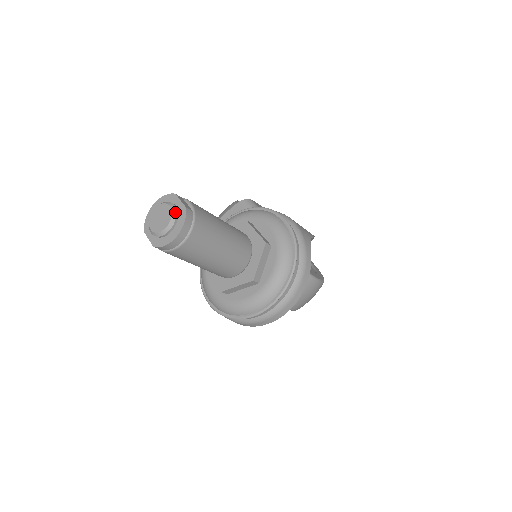
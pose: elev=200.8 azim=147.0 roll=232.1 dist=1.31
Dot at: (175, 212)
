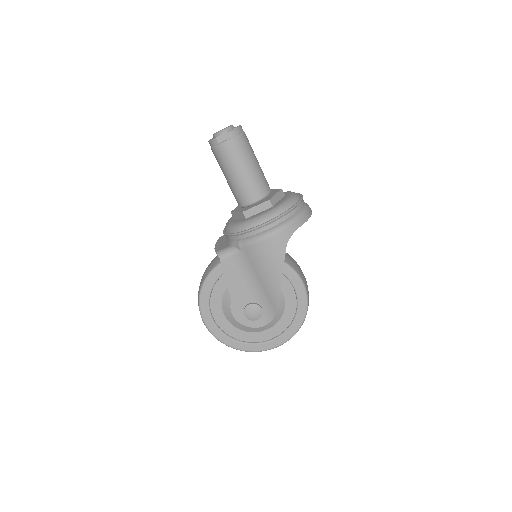
Dot at: occluded
